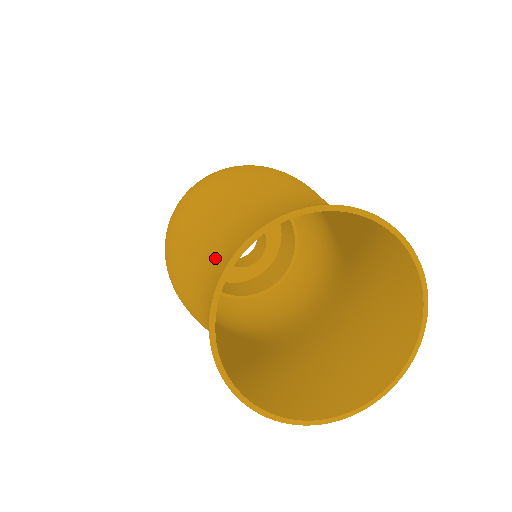
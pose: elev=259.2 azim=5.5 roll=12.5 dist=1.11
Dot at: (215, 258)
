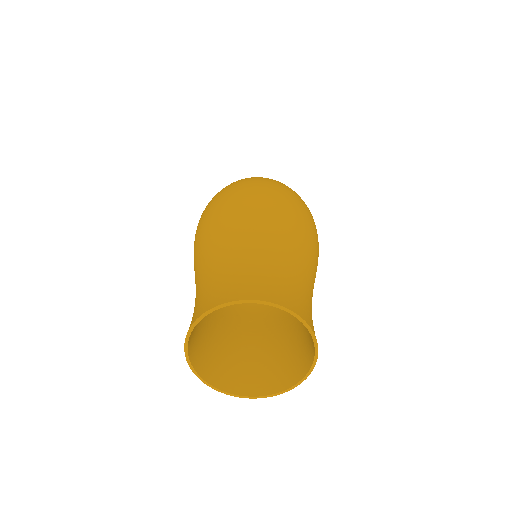
Dot at: occluded
